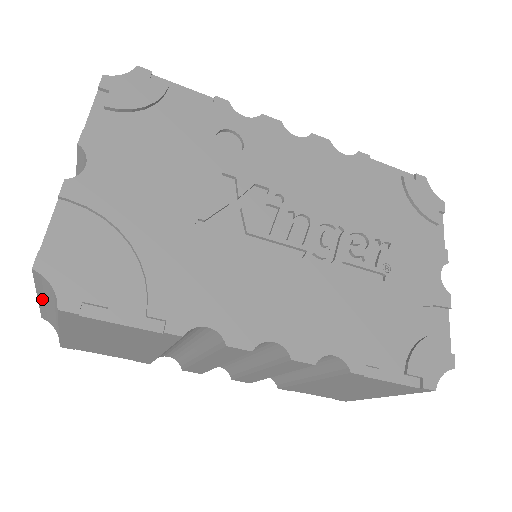
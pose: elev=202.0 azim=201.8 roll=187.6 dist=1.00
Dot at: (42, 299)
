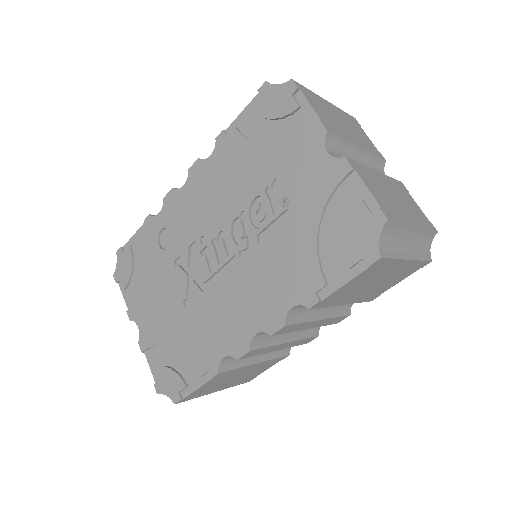
Dot at: occluded
